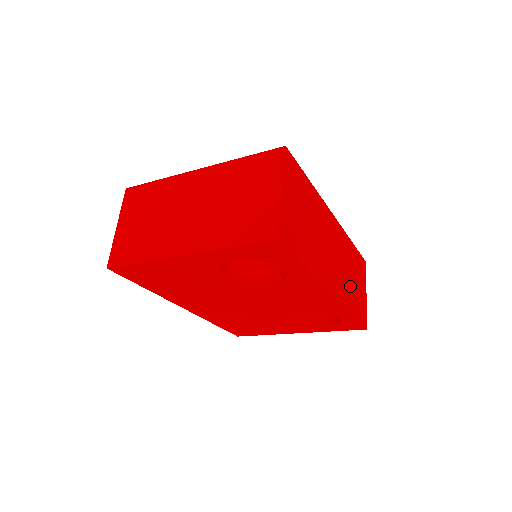
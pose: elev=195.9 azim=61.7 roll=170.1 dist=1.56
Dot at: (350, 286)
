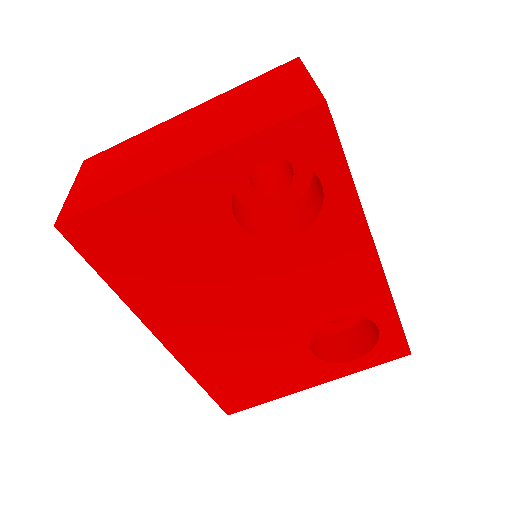
Dot at: occluded
